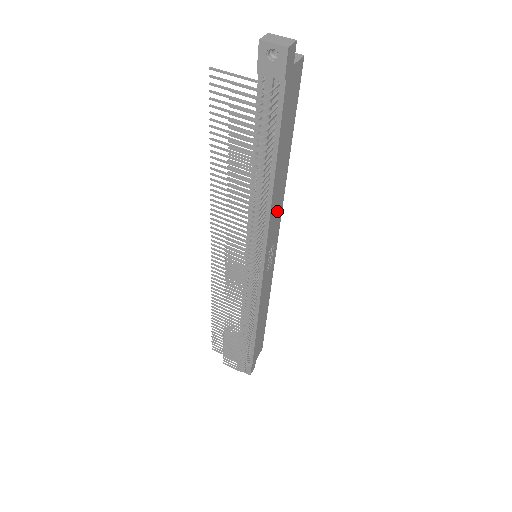
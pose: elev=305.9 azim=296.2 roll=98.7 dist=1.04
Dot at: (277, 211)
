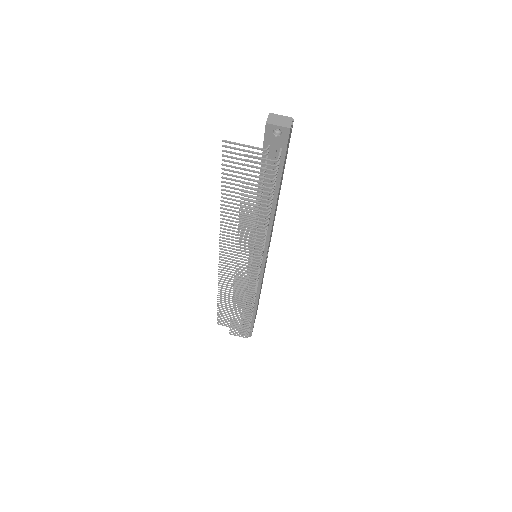
Dot at: (273, 224)
